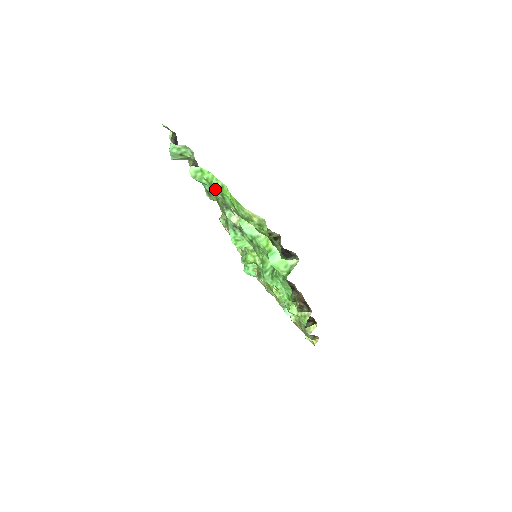
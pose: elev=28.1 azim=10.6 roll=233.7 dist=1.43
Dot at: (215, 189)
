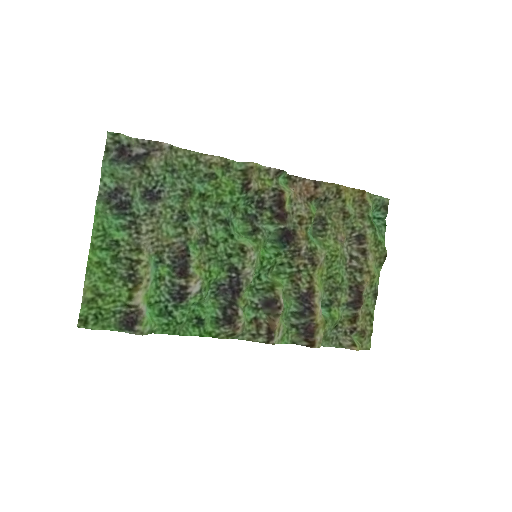
Dot at: (99, 238)
